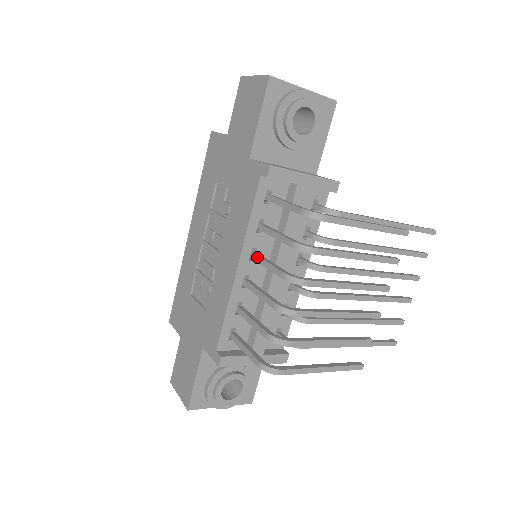
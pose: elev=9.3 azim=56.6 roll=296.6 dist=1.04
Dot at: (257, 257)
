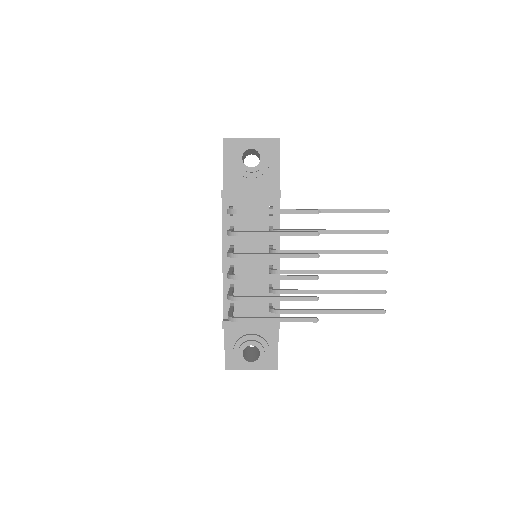
Dot at: occluded
